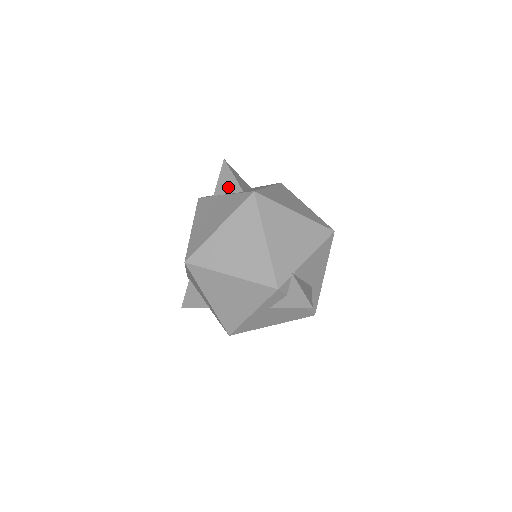
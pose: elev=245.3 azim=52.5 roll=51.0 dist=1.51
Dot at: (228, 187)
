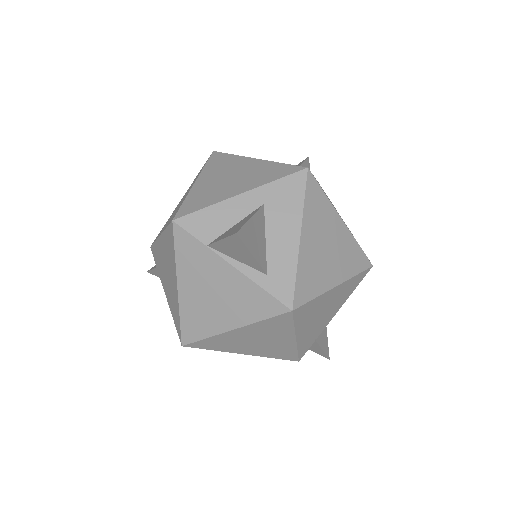
Dot at: (239, 257)
